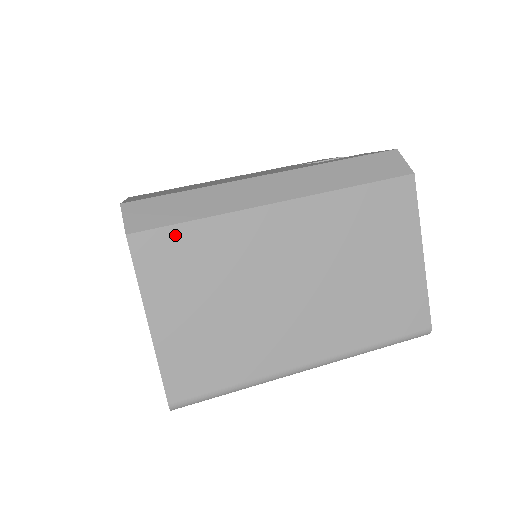
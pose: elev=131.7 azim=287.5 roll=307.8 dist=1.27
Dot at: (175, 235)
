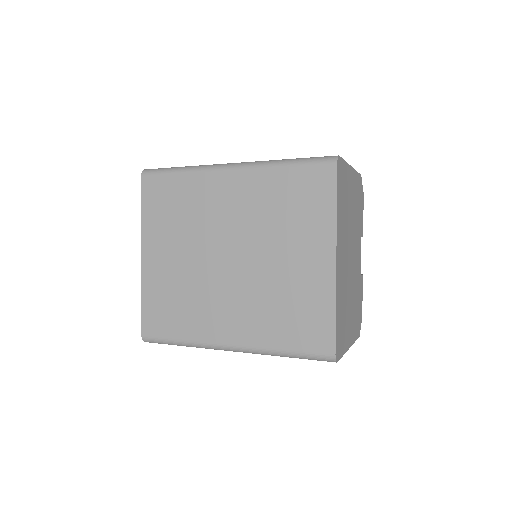
Dot at: occluded
